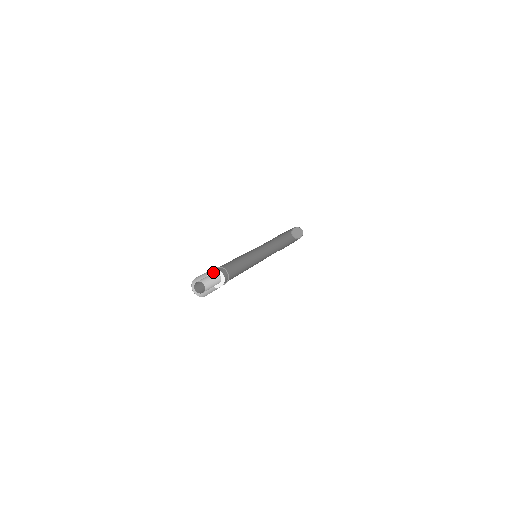
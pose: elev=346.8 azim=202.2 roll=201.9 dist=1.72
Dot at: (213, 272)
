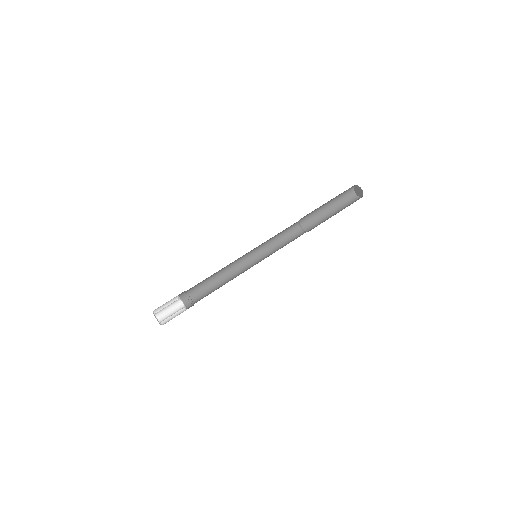
Dot at: (179, 298)
